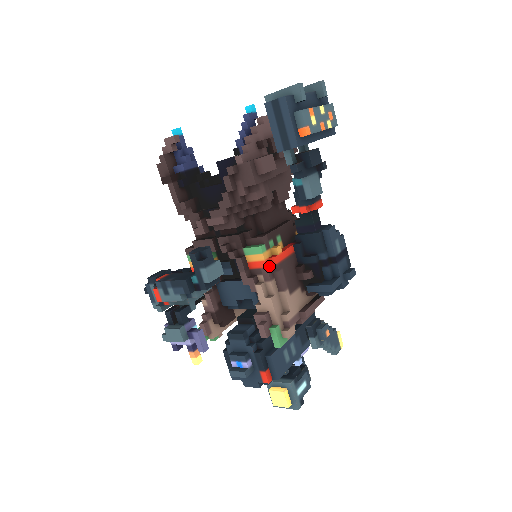
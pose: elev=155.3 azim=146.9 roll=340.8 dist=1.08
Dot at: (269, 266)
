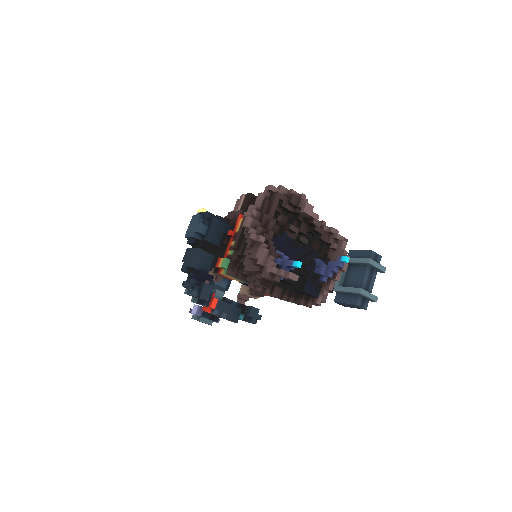
Dot at: occluded
